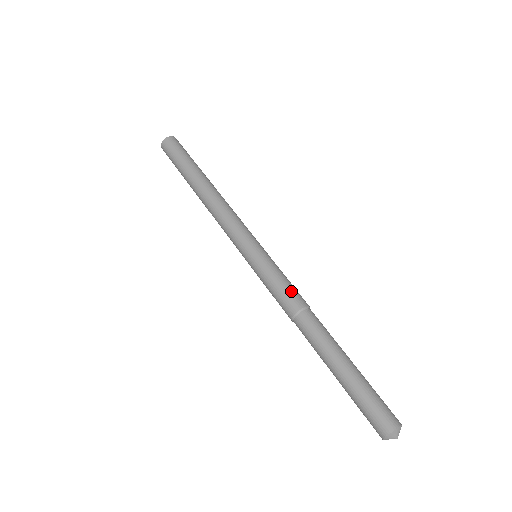
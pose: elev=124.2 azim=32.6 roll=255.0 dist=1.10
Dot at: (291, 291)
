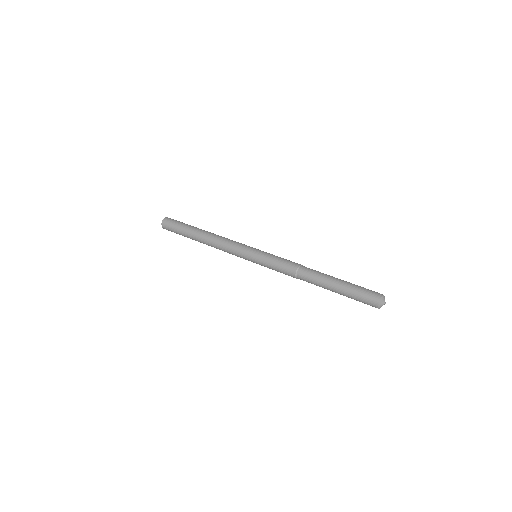
Dot at: occluded
